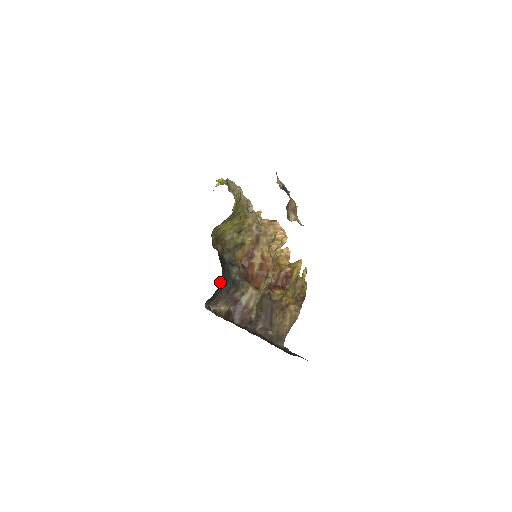
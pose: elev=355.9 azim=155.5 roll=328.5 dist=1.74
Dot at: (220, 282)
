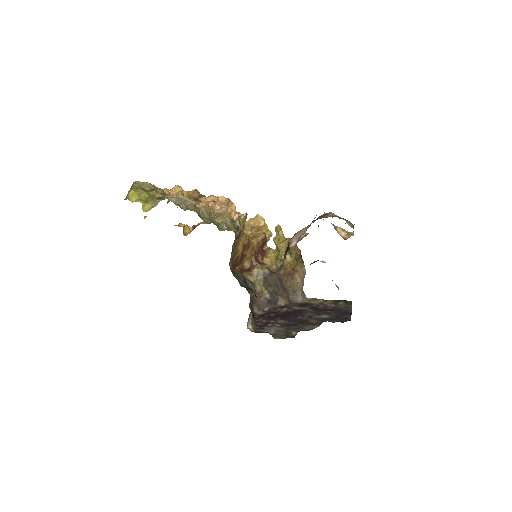
Dot at: occluded
